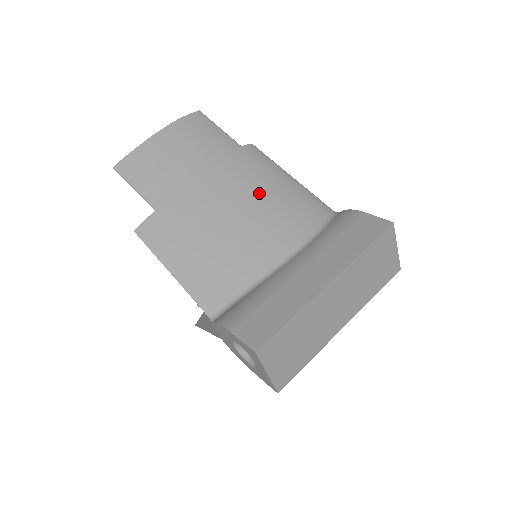
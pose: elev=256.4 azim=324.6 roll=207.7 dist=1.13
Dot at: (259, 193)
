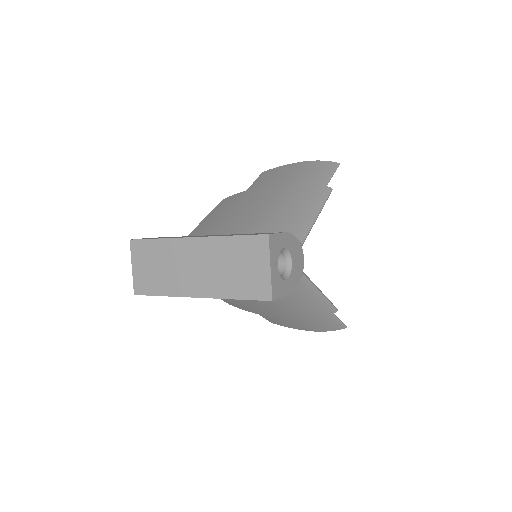
Dot at: (277, 204)
